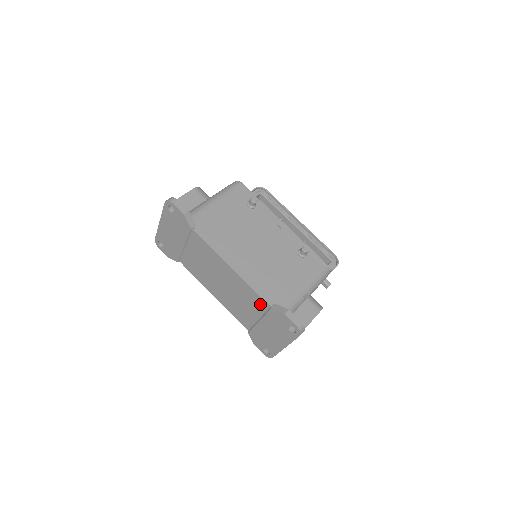
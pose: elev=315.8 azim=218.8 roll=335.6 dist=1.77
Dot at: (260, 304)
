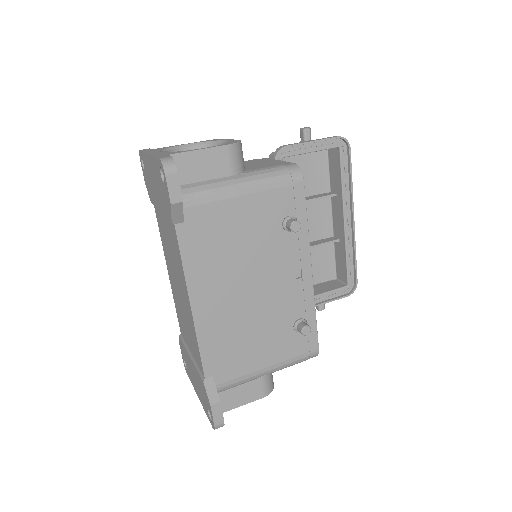
Dot at: (198, 359)
